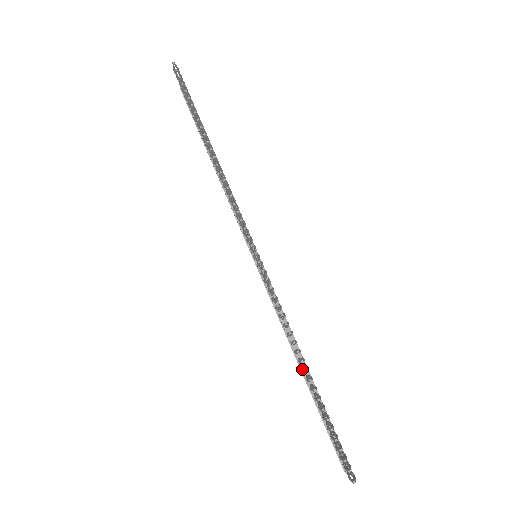
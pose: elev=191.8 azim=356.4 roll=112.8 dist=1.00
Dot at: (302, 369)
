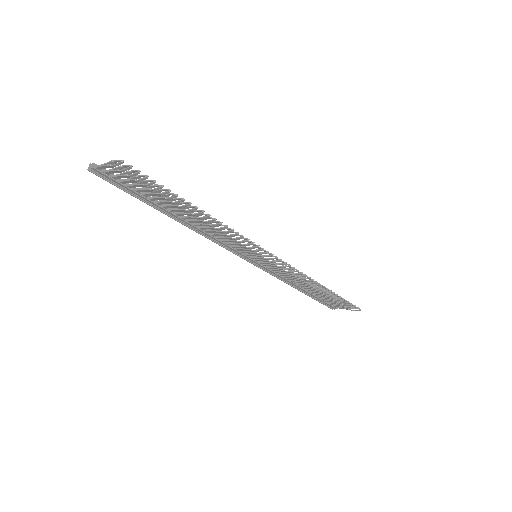
Dot at: occluded
